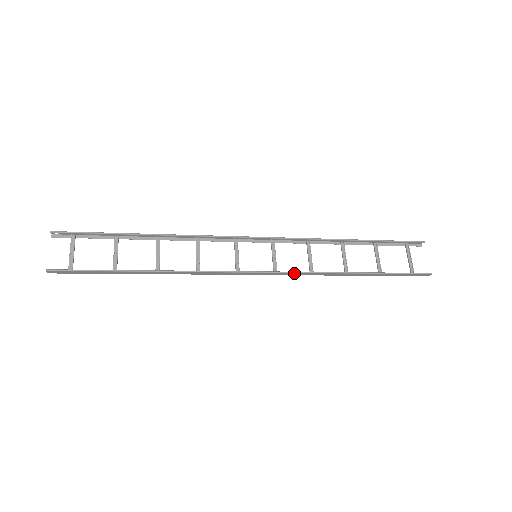
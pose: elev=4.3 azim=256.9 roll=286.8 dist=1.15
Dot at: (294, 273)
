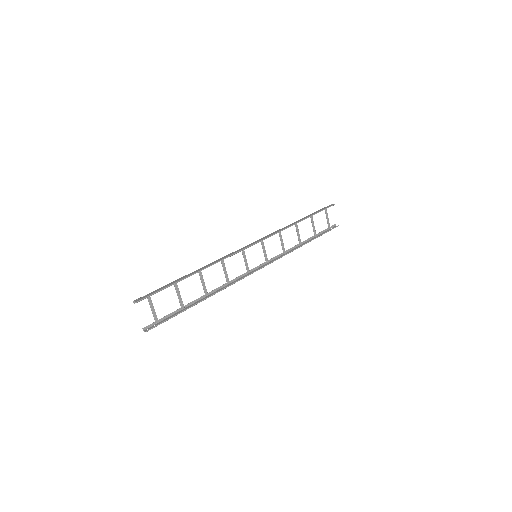
Dot at: occluded
